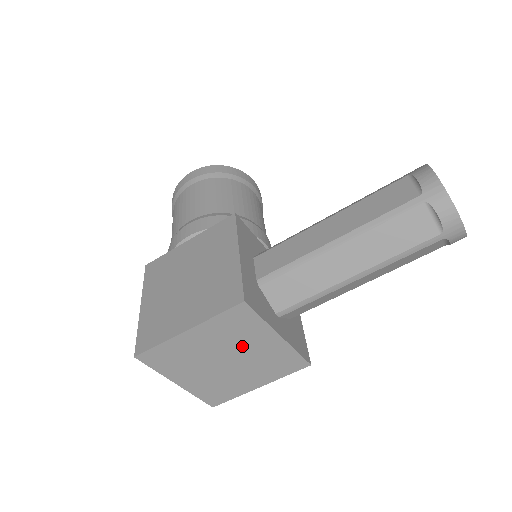
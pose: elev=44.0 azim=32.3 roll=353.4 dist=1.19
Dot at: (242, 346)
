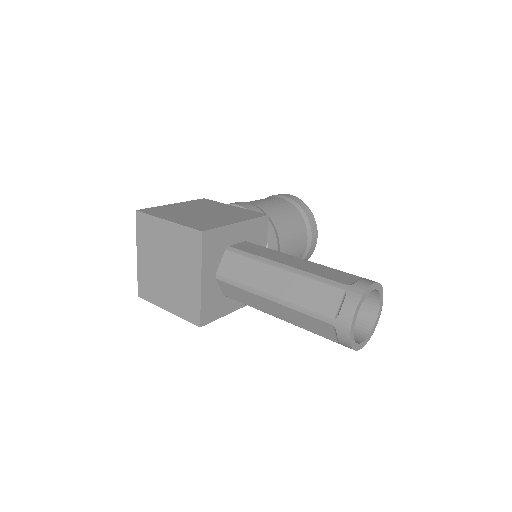
Dot at: (181, 265)
